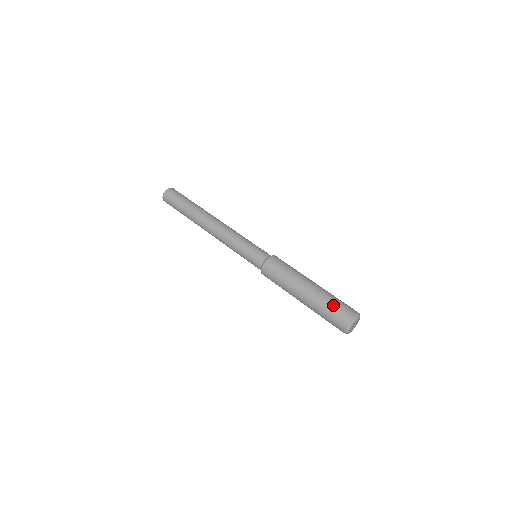
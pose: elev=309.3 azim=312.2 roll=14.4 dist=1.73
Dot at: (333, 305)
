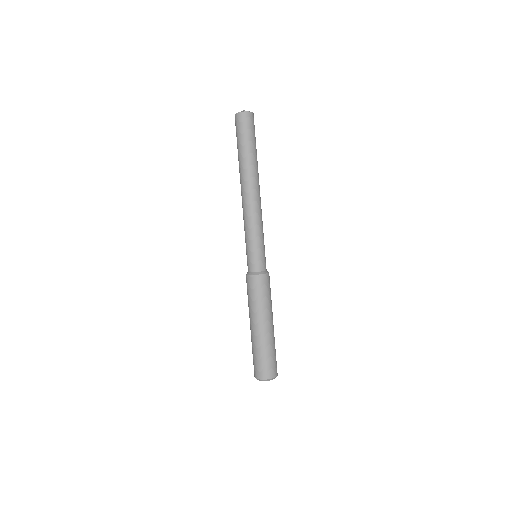
Dot at: (272, 356)
